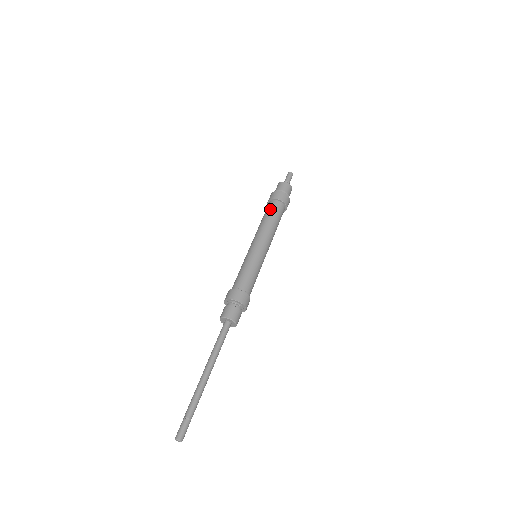
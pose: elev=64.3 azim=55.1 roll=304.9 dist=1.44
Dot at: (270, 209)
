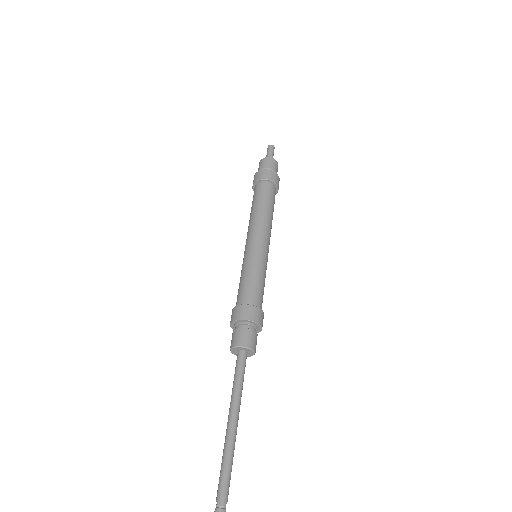
Dot at: (255, 195)
